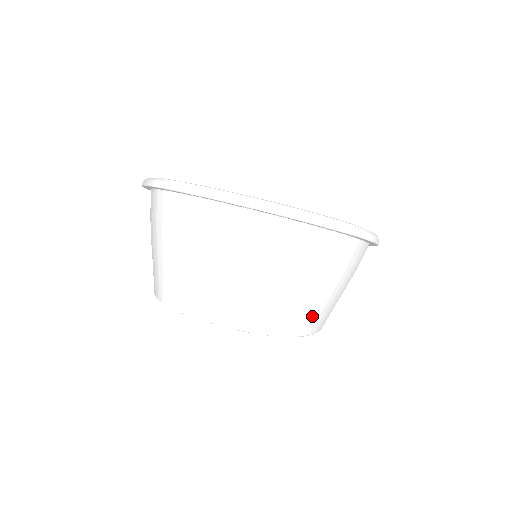
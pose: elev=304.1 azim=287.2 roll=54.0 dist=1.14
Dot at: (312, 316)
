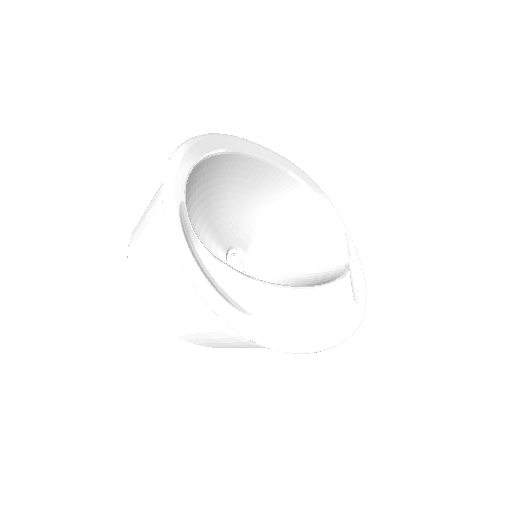
Dot at: (196, 338)
